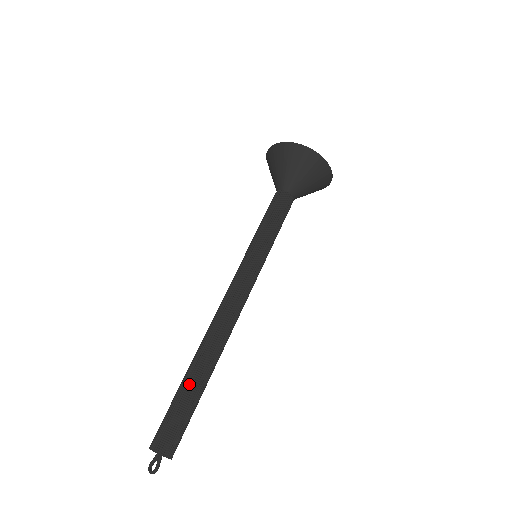
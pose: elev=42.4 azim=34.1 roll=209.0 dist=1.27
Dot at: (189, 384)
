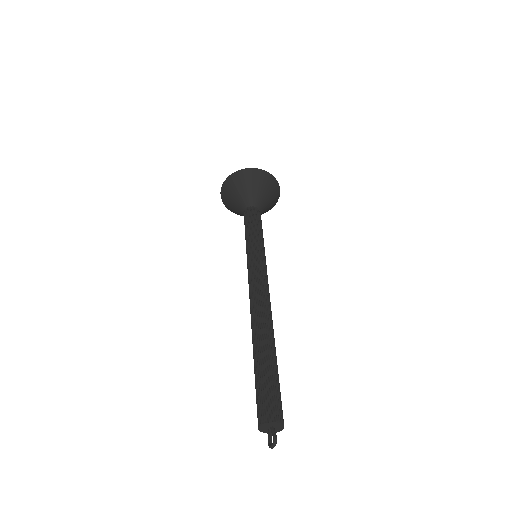
Dot at: (259, 359)
